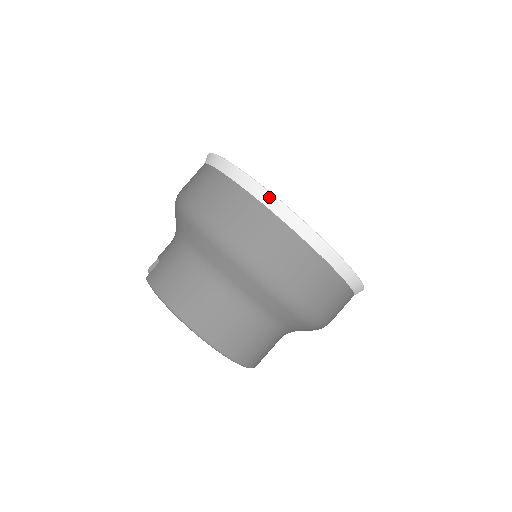
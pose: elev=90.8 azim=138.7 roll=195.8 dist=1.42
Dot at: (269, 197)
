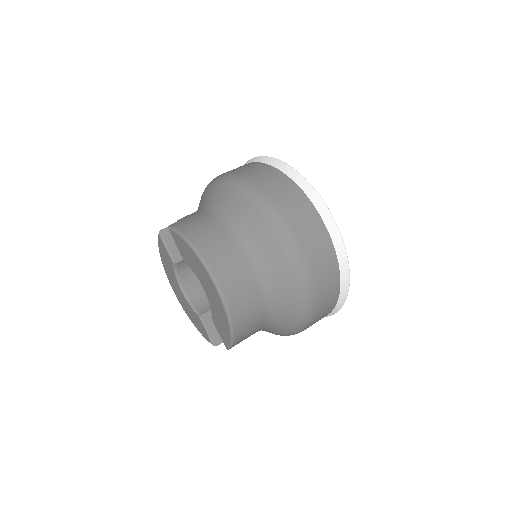
Dot at: (309, 187)
